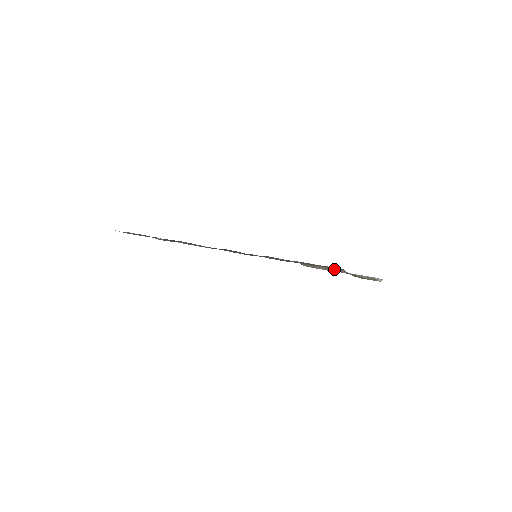
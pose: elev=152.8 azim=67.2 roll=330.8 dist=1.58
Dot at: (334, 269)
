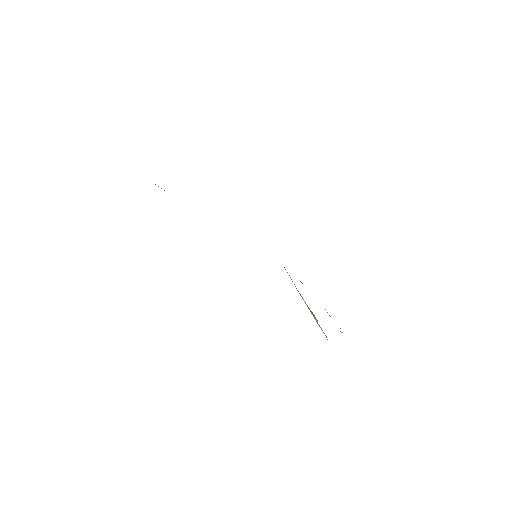
Dot at: (317, 323)
